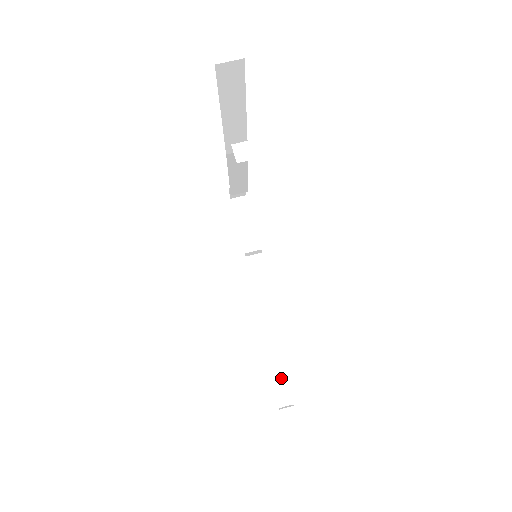
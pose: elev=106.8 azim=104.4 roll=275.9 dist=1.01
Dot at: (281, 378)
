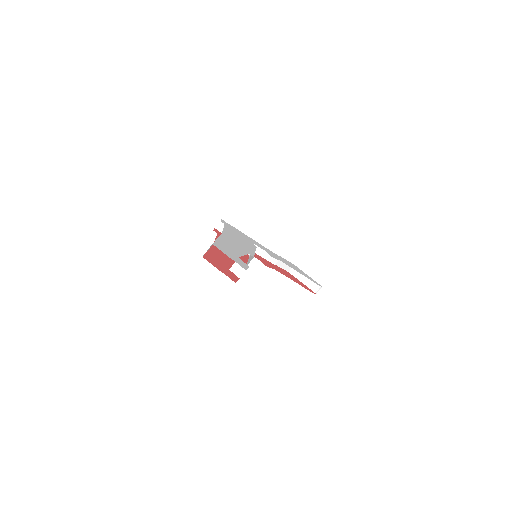
Dot at: (306, 278)
